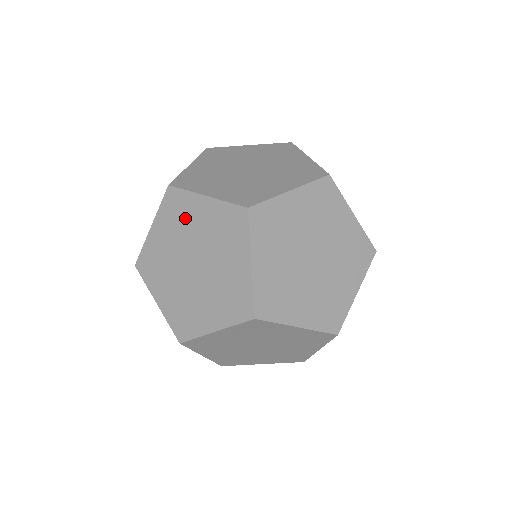
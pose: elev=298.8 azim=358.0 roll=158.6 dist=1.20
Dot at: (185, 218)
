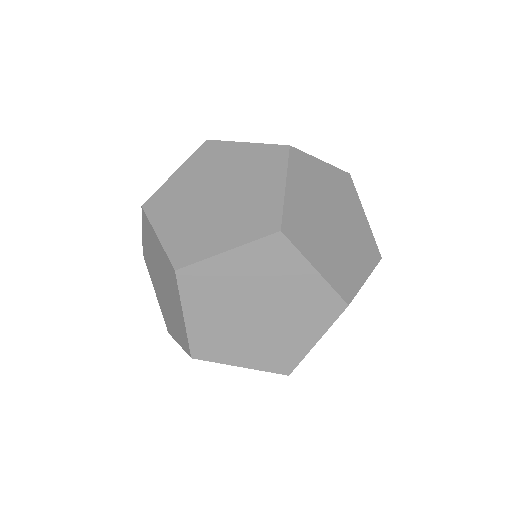
Dot at: (153, 243)
